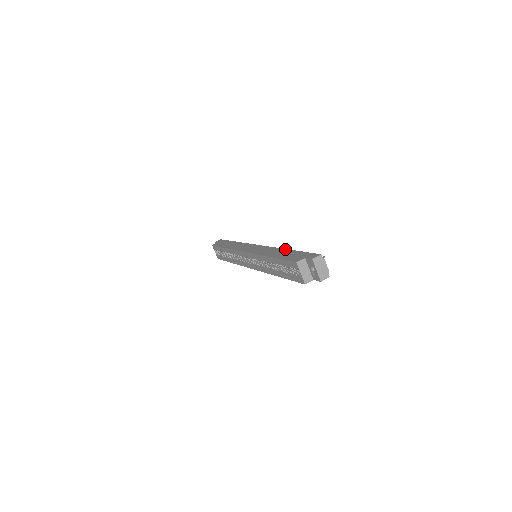
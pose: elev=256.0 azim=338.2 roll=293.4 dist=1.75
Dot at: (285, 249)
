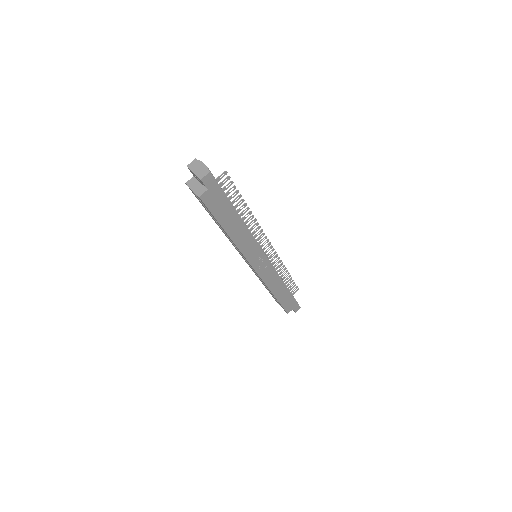
Dot at: occluded
